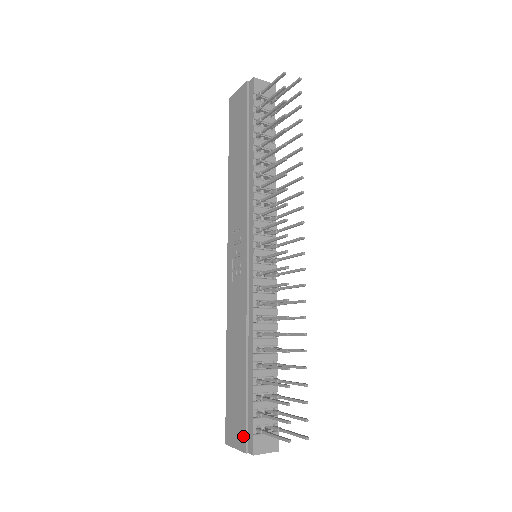
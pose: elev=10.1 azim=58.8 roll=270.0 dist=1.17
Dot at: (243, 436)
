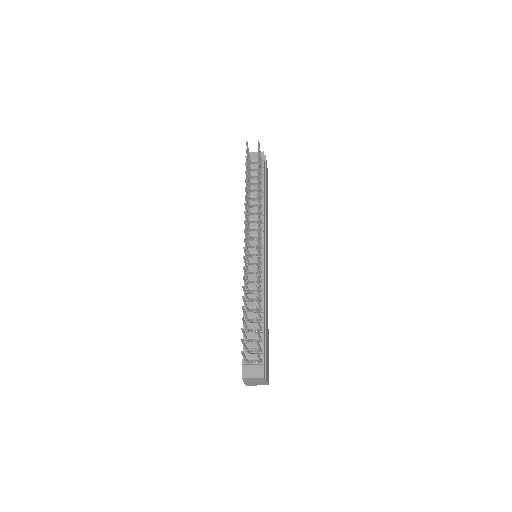
Dot at: (242, 369)
